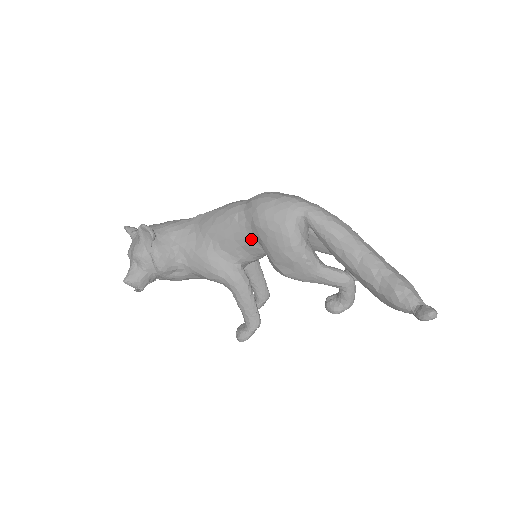
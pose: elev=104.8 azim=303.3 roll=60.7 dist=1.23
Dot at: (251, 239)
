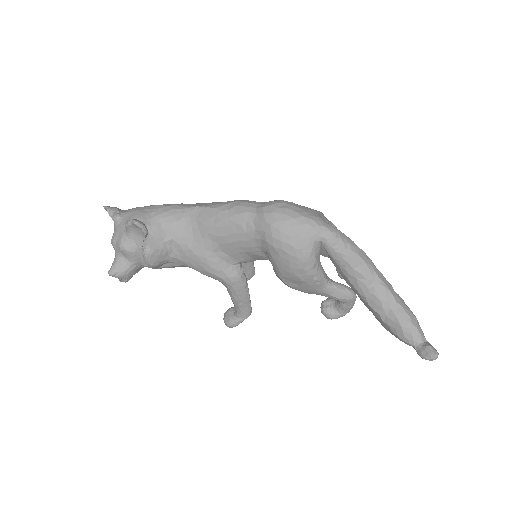
Dot at: (258, 249)
